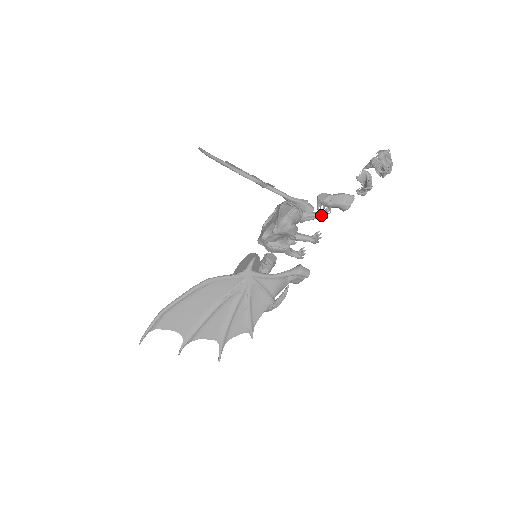
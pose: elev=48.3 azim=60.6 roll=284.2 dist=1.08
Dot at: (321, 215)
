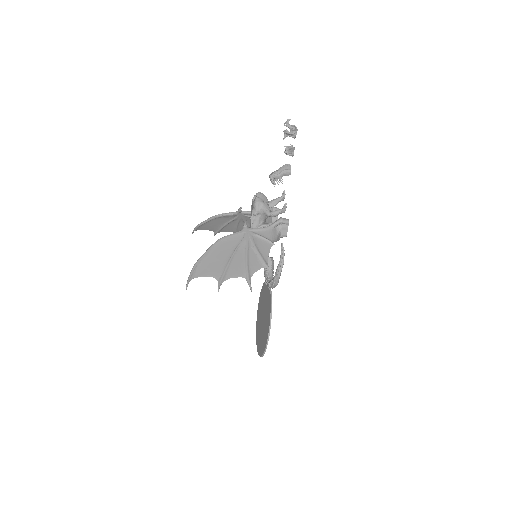
Dot at: (281, 197)
